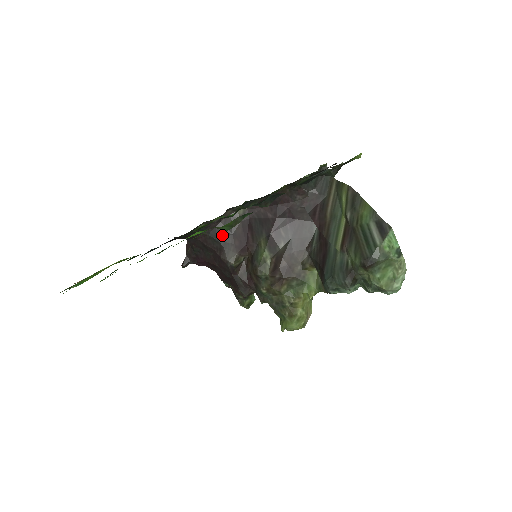
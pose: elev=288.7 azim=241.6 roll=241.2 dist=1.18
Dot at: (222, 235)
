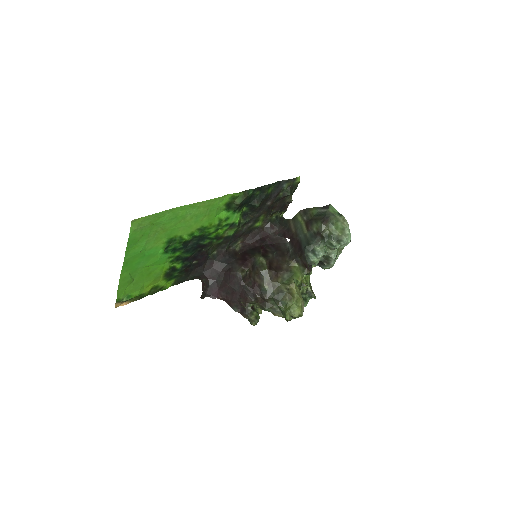
Dot at: (229, 260)
